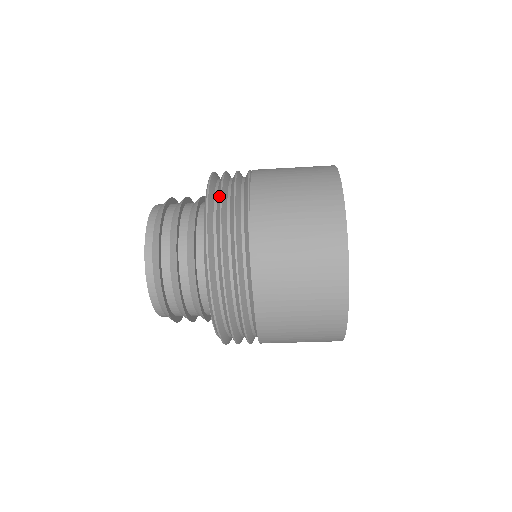
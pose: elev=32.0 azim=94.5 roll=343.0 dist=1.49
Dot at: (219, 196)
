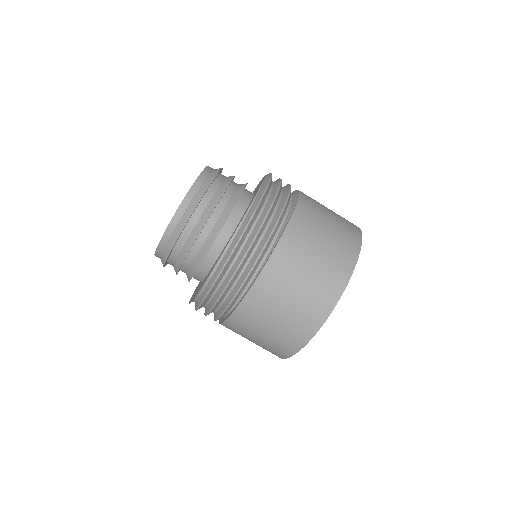
Dot at: occluded
